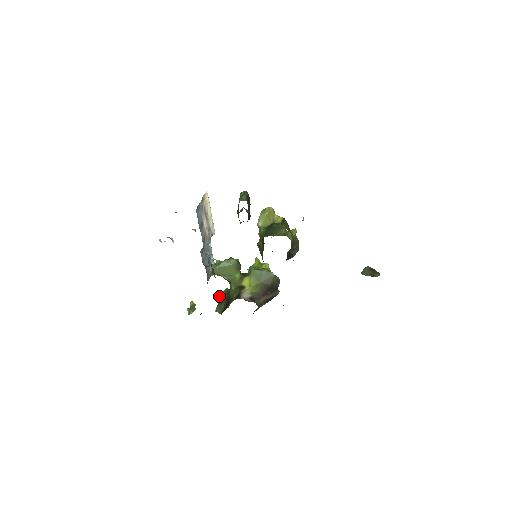
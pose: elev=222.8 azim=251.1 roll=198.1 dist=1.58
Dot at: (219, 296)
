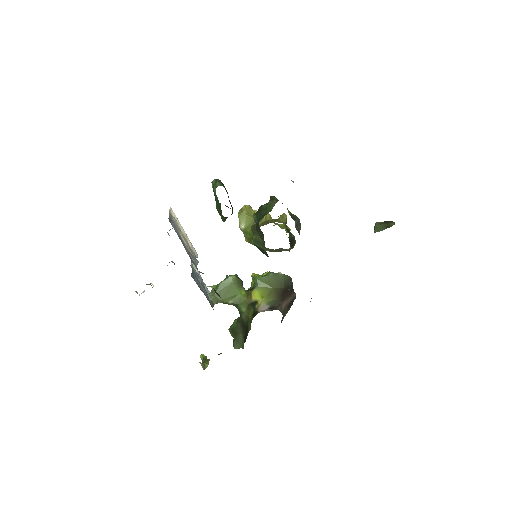
Dot at: (230, 331)
